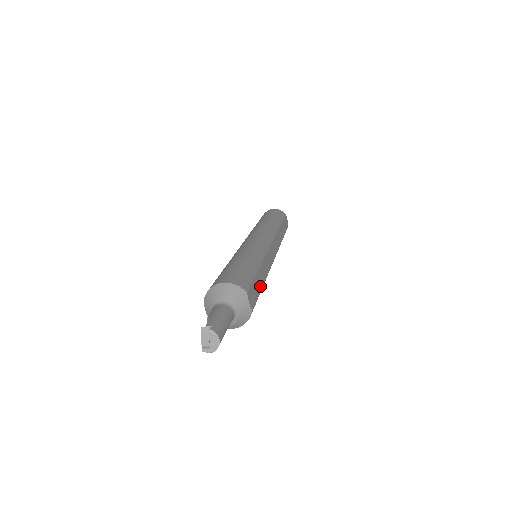
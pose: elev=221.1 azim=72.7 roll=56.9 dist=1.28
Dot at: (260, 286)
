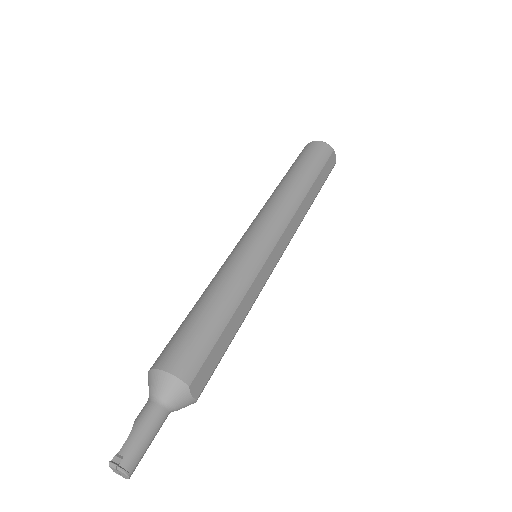
Dot at: (227, 342)
